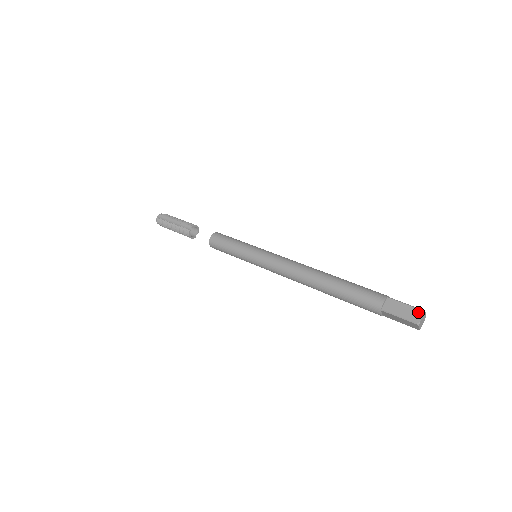
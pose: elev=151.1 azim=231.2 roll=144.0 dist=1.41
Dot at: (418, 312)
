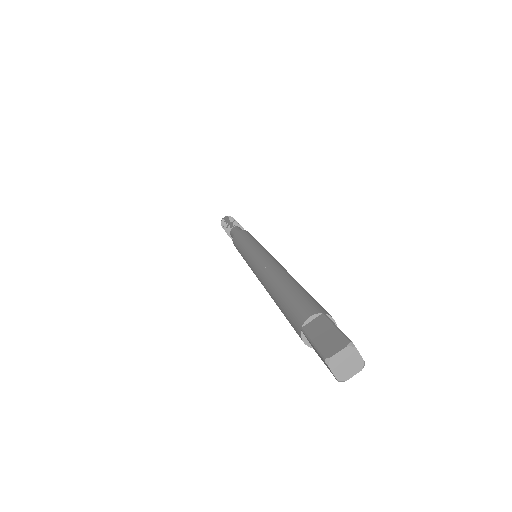
Dot at: (341, 342)
